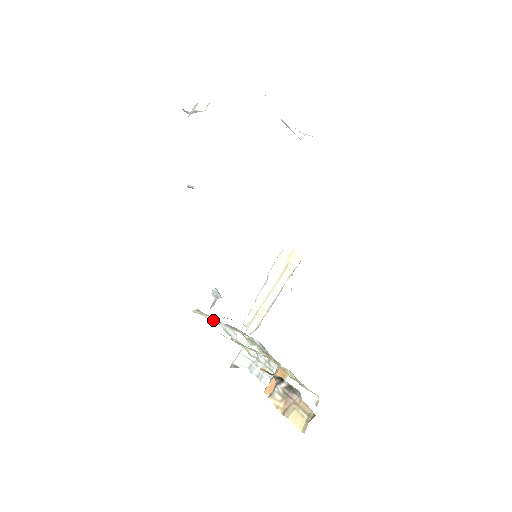
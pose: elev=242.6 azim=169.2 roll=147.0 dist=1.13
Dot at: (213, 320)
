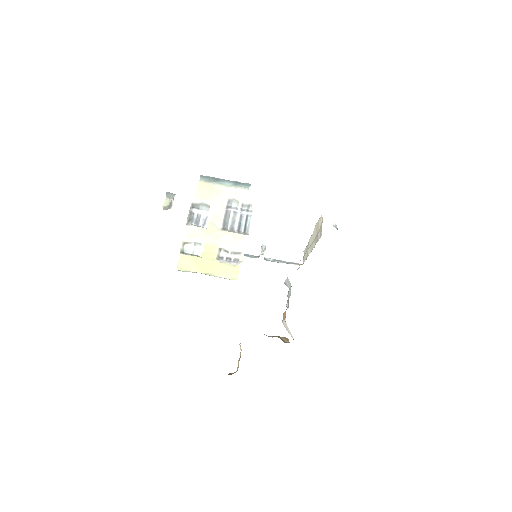
Dot at: occluded
